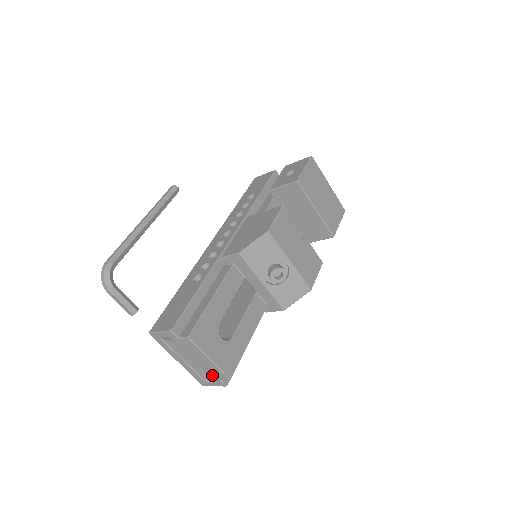
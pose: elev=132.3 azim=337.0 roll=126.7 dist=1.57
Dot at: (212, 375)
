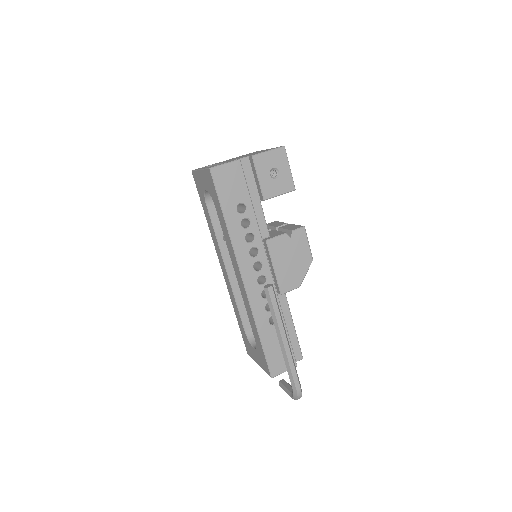
Dot at: occluded
